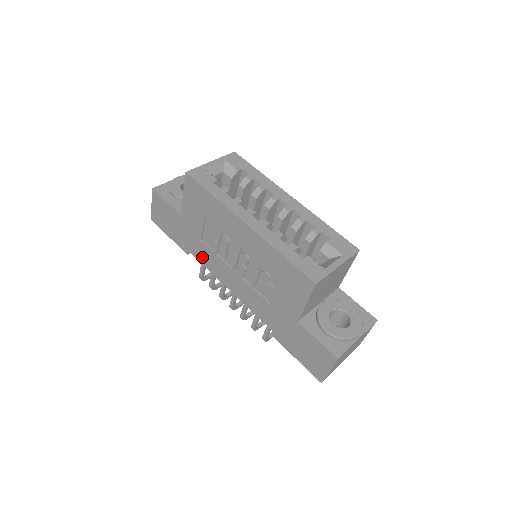
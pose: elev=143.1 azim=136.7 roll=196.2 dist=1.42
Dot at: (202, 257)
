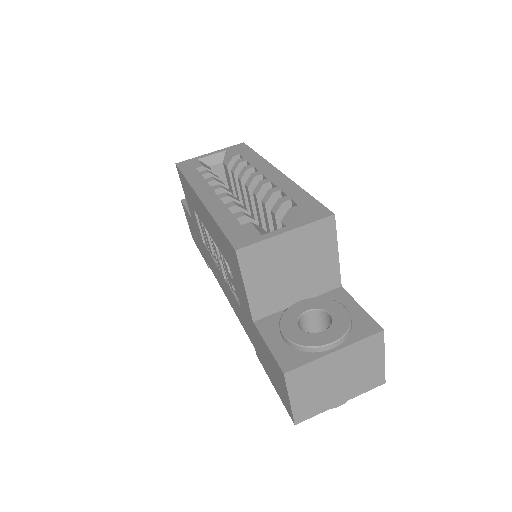
Dot at: (210, 265)
